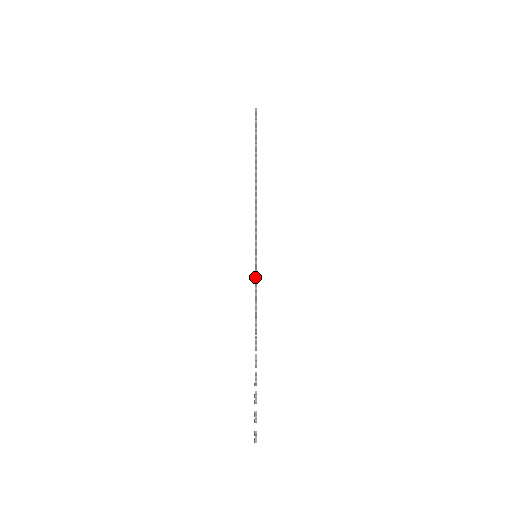
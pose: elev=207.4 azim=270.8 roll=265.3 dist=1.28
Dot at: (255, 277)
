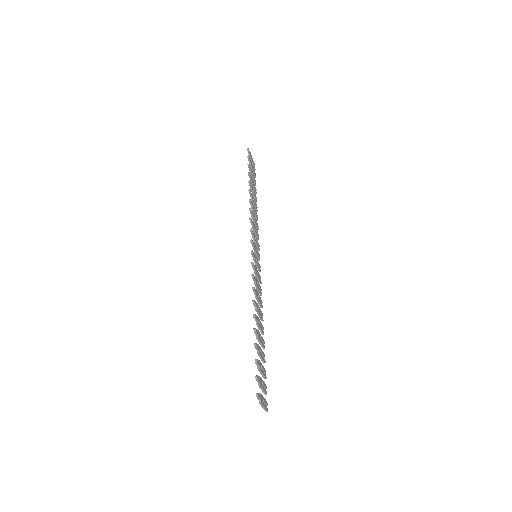
Dot at: occluded
